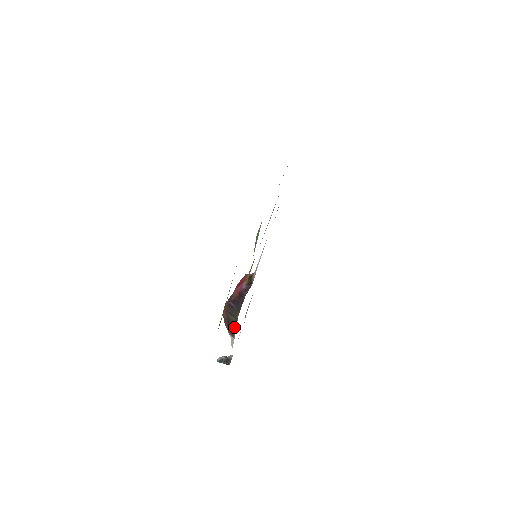
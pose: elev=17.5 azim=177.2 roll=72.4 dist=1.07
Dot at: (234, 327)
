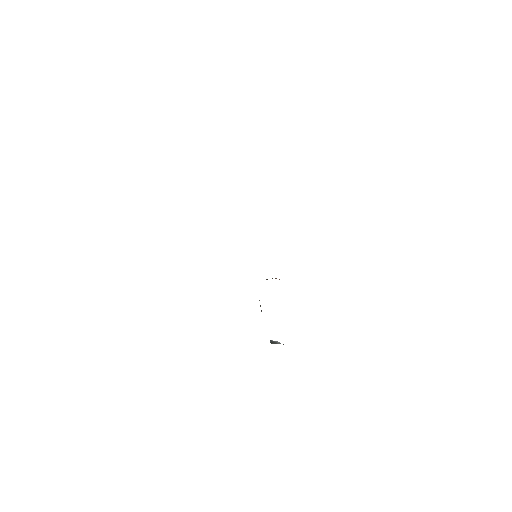
Dot at: occluded
